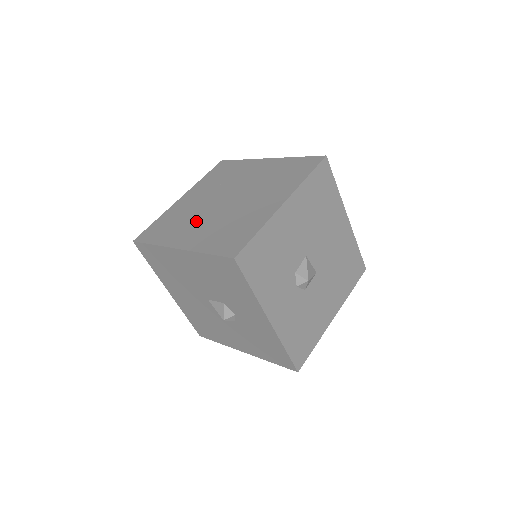
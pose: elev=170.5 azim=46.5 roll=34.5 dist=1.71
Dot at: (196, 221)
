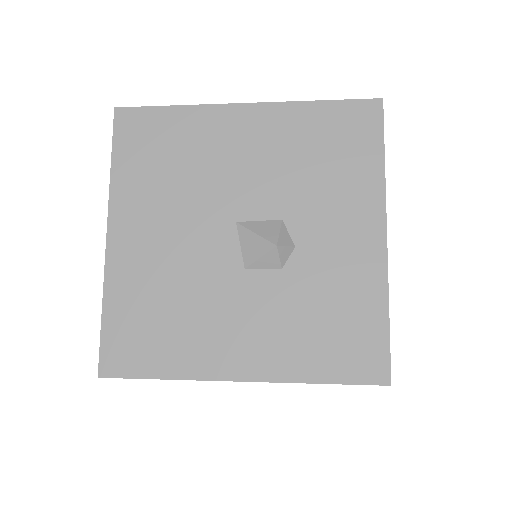
Dot at: occluded
